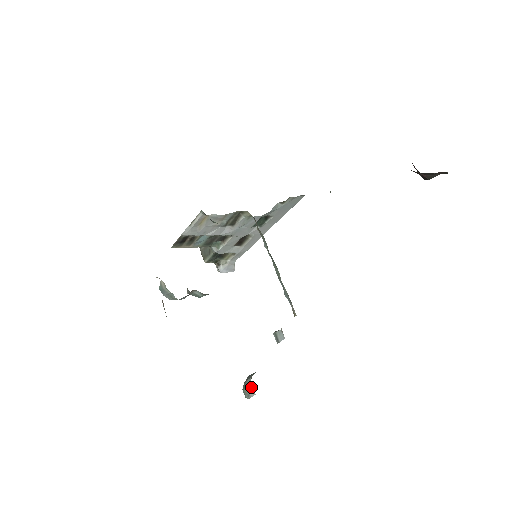
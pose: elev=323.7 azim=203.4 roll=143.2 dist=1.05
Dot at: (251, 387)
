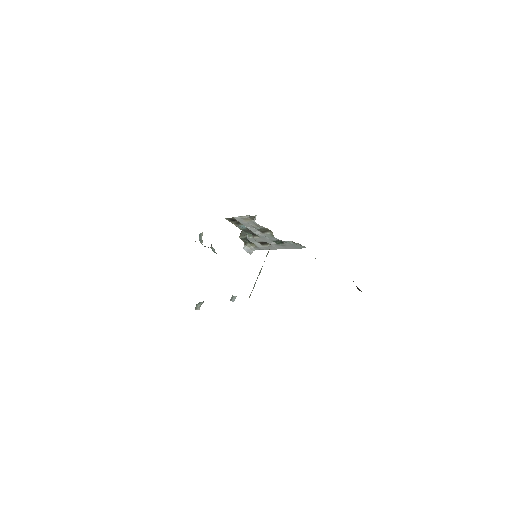
Dot at: (200, 306)
